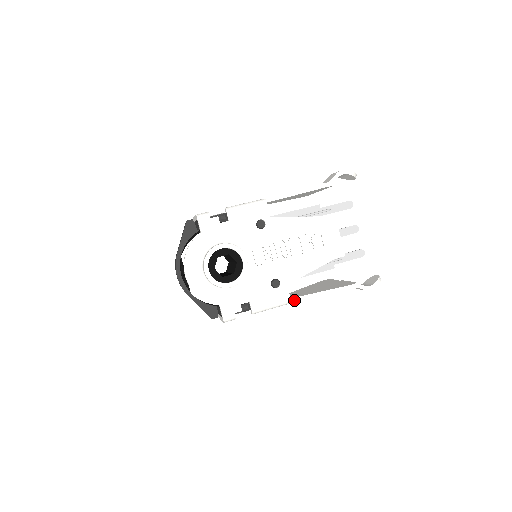
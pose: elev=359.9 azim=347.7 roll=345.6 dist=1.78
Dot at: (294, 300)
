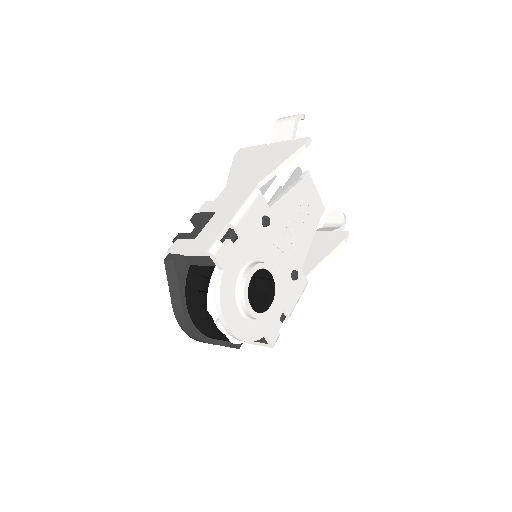
Dot at: occluded
